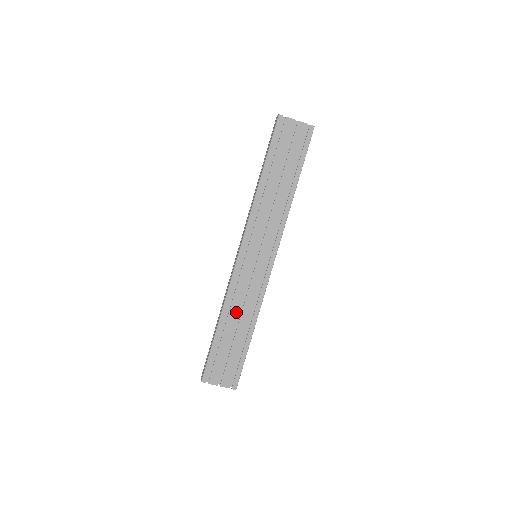
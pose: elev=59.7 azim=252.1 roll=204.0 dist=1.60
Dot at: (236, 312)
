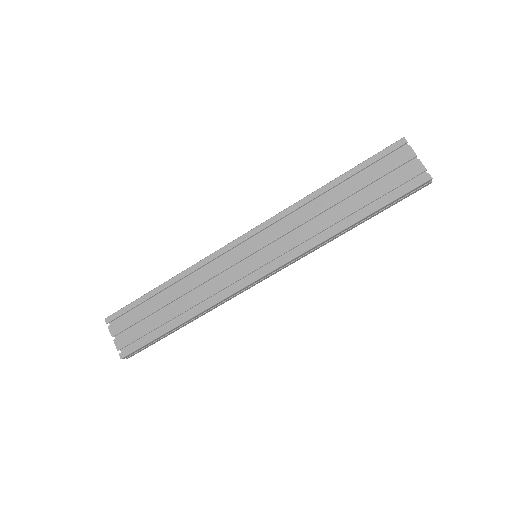
Dot at: (188, 287)
